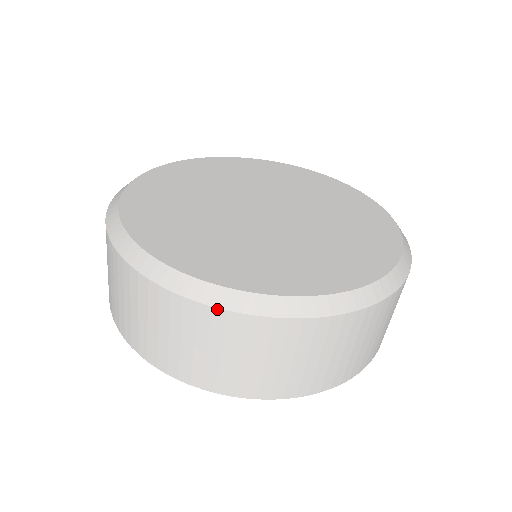
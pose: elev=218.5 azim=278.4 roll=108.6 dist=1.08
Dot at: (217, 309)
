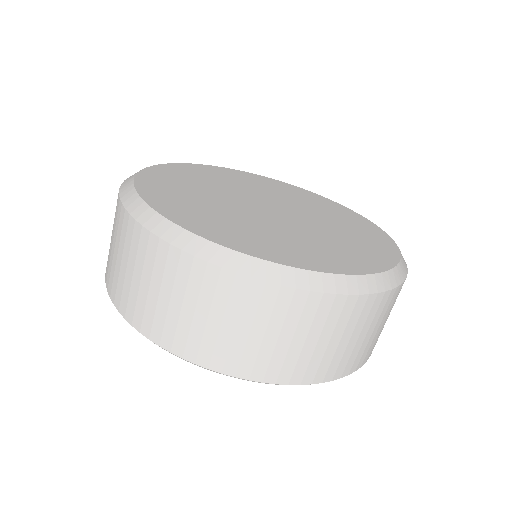
Dot at: (387, 292)
